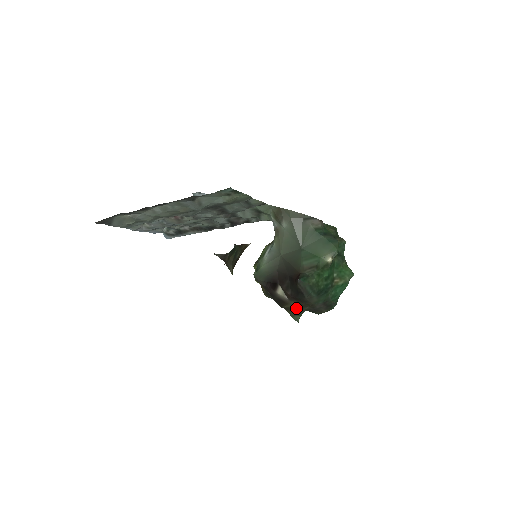
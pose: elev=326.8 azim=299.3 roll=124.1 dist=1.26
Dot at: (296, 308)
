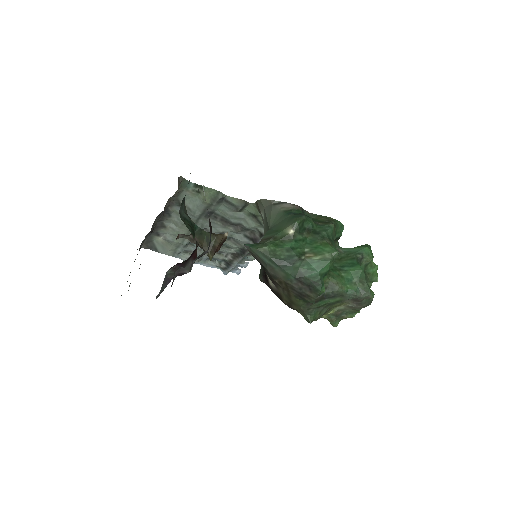
Dot at: (290, 299)
